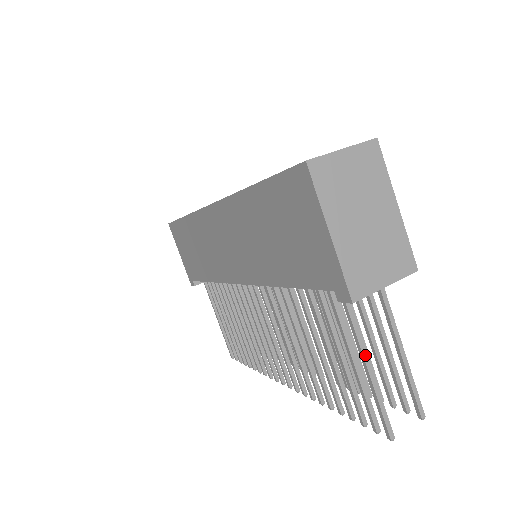
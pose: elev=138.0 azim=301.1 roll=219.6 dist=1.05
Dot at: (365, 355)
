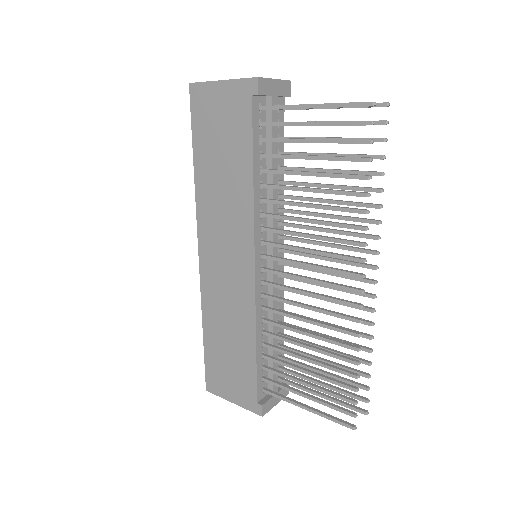
Dot at: (306, 104)
